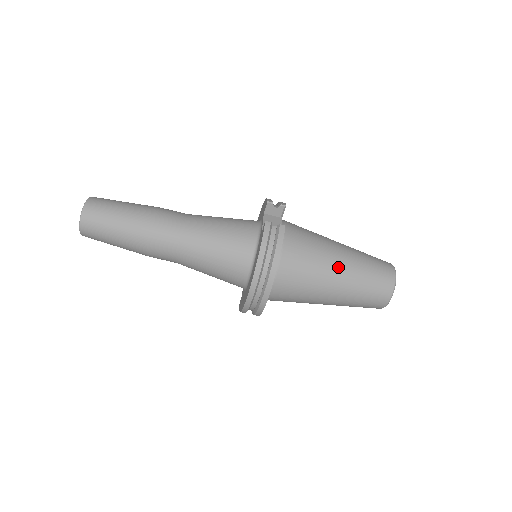
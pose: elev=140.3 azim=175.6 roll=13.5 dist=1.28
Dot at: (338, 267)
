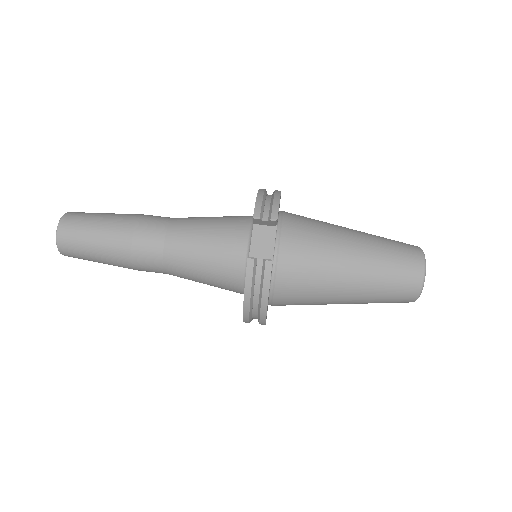
Dot at: (347, 283)
